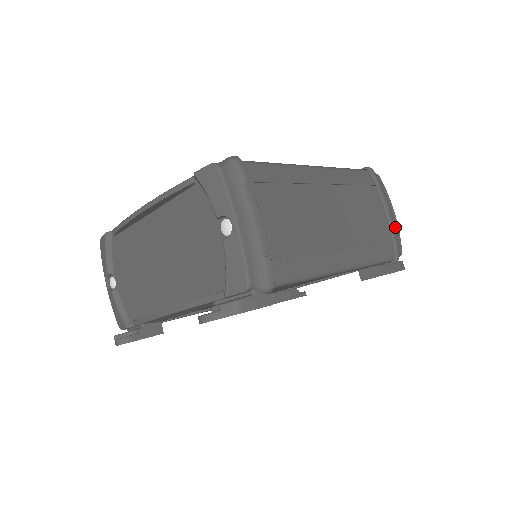
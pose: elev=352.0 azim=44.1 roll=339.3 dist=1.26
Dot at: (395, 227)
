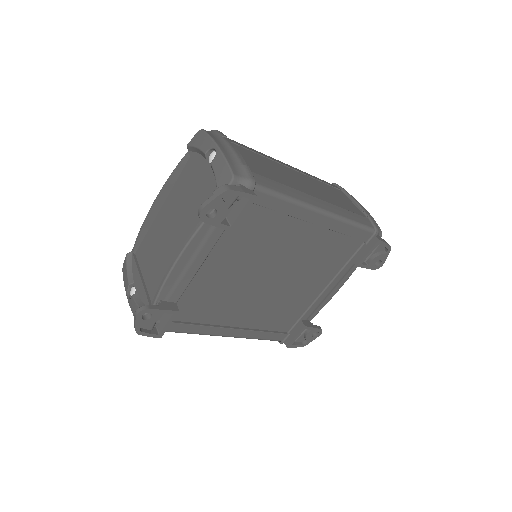
Dot at: occluded
